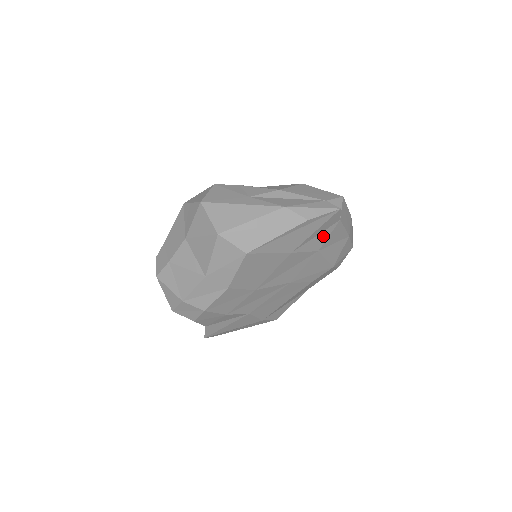
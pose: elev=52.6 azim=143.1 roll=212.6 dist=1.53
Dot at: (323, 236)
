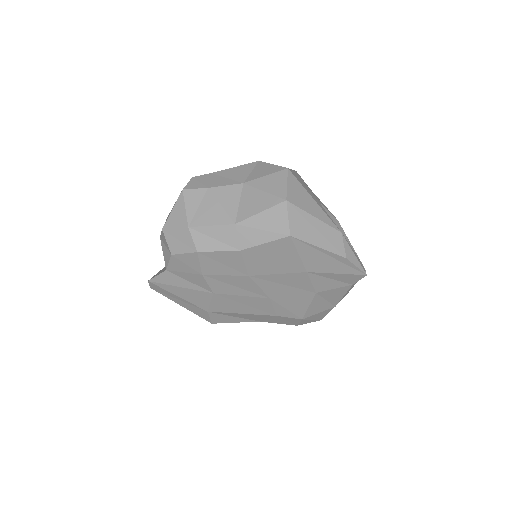
Dot at: (332, 284)
